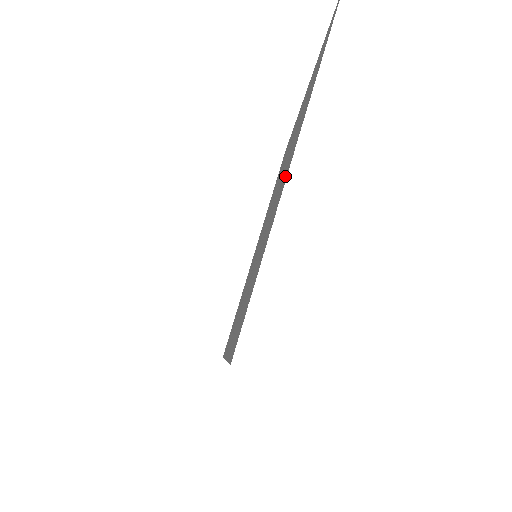
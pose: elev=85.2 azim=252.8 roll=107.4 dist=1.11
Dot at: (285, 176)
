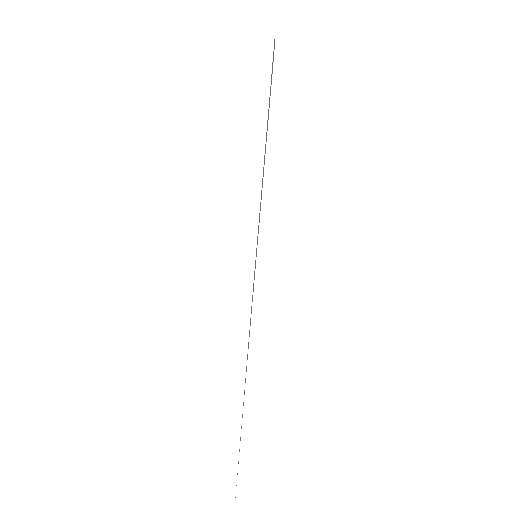
Dot at: occluded
